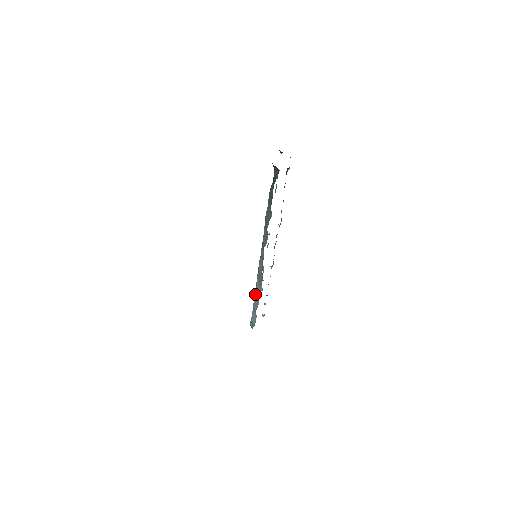
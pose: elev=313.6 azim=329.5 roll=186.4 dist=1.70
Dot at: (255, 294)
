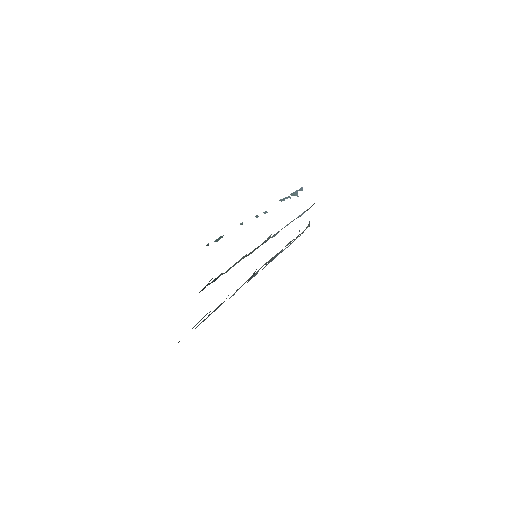
Dot at: occluded
